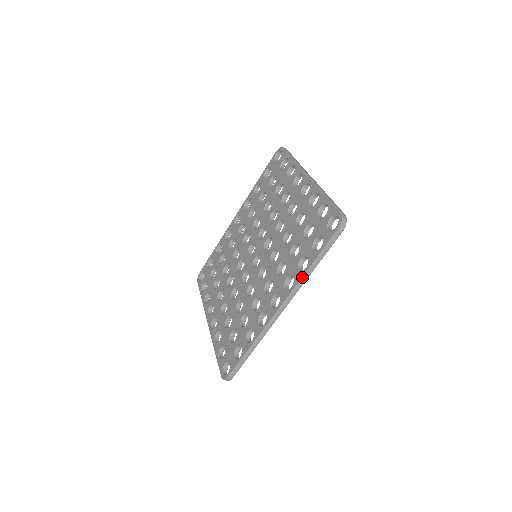
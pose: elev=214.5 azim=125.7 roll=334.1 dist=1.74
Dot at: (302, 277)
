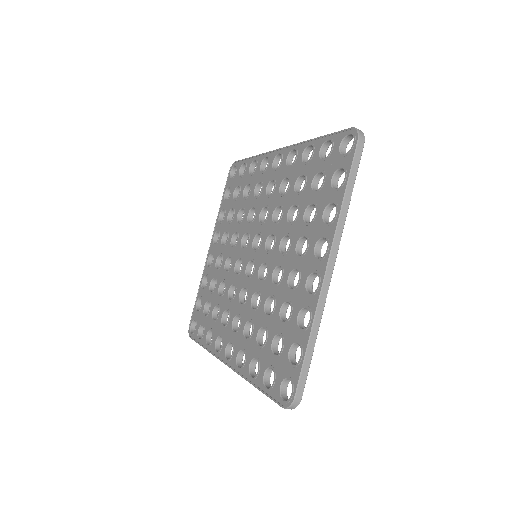
Dot at: (245, 379)
